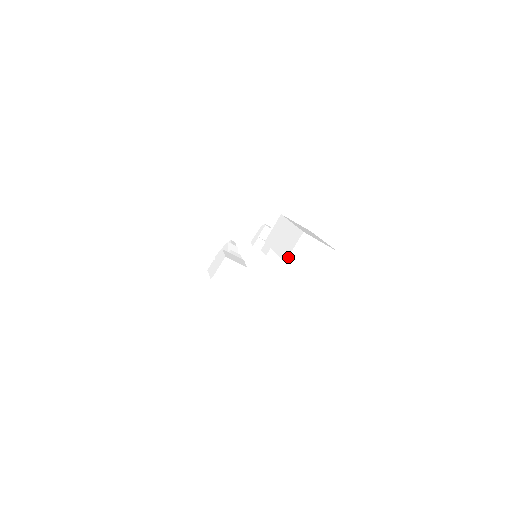
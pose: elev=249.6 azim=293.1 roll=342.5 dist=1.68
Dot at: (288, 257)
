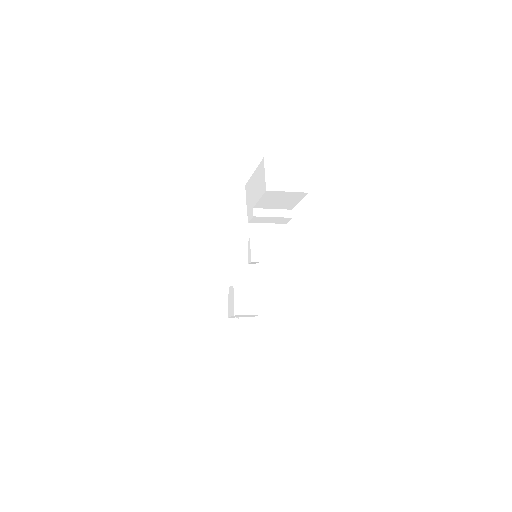
Dot at: (266, 185)
